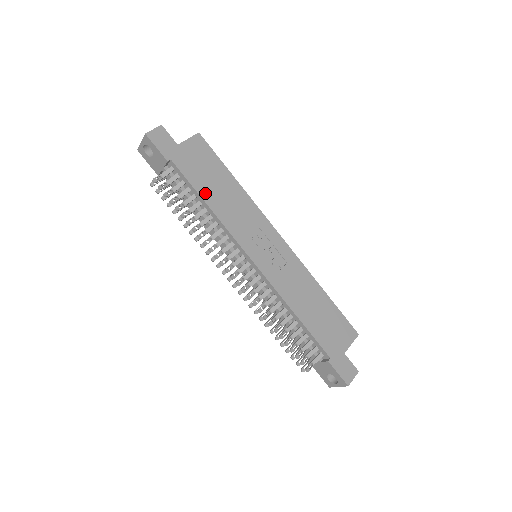
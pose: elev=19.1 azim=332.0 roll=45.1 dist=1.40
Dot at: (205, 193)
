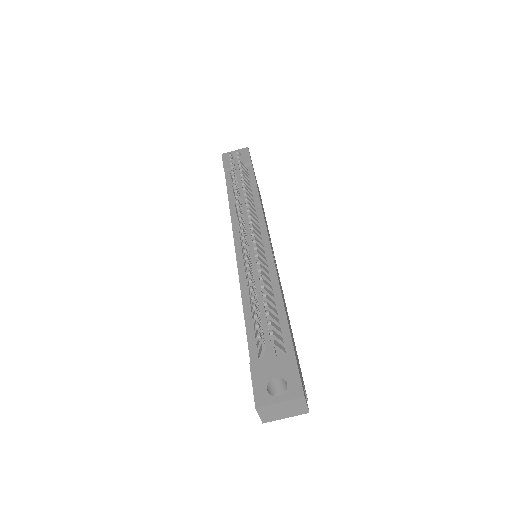
Dot at: occluded
